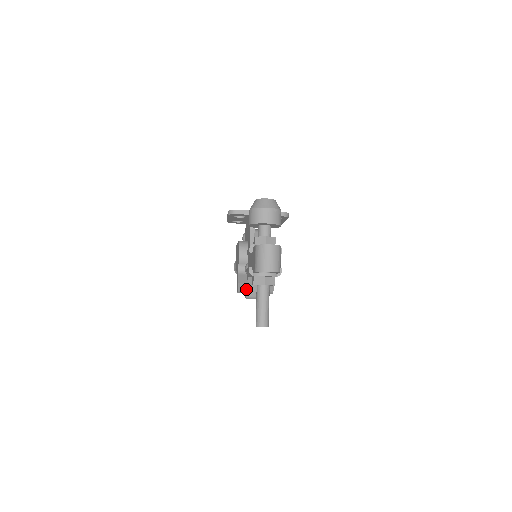
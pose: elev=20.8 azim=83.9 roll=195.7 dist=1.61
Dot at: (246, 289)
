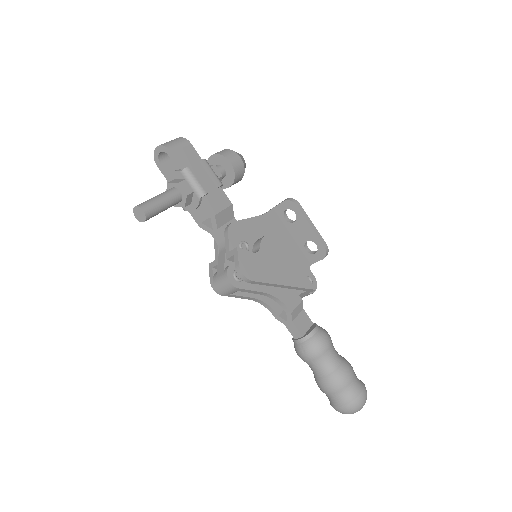
Dot at: occluded
